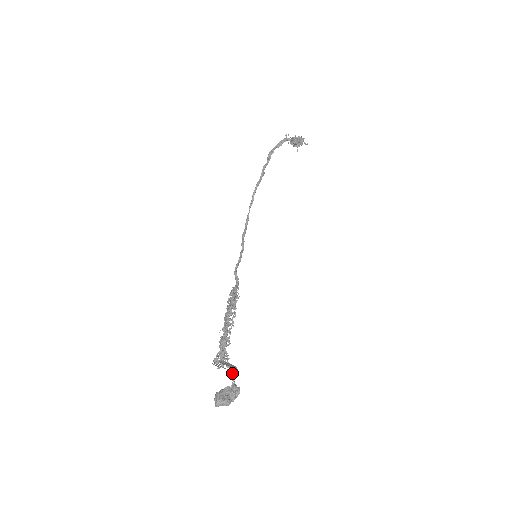
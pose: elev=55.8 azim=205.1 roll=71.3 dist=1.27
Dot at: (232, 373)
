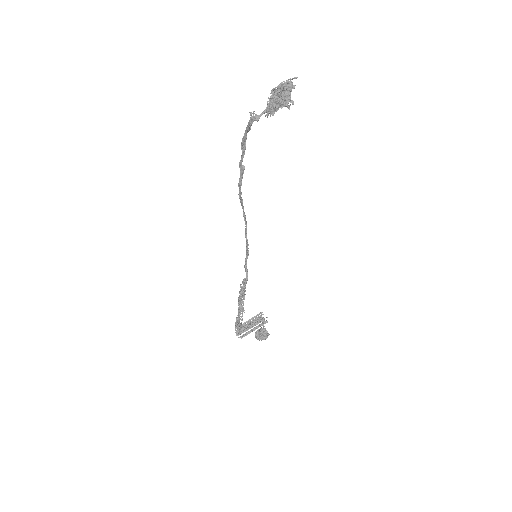
Dot at: (263, 324)
